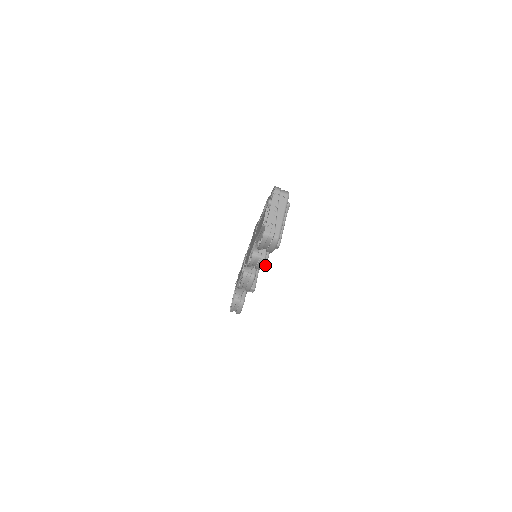
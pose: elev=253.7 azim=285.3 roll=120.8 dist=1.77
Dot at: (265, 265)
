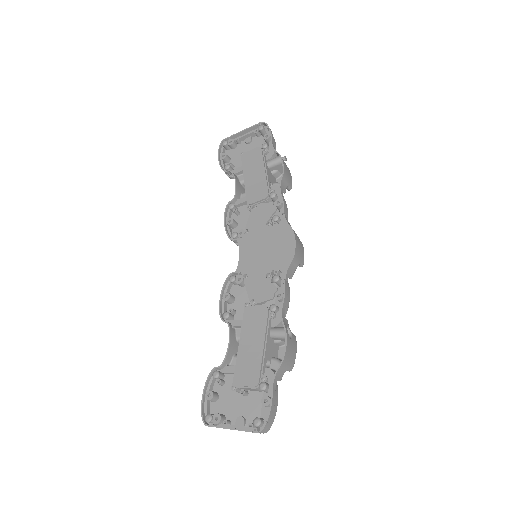
Dot at: occluded
